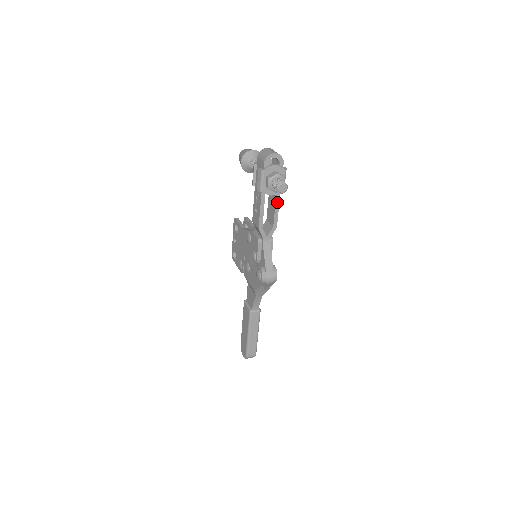
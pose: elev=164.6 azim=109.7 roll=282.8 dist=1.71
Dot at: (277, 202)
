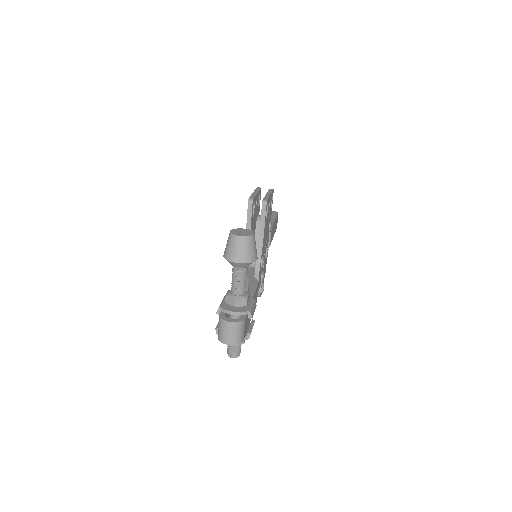
Dot at: occluded
